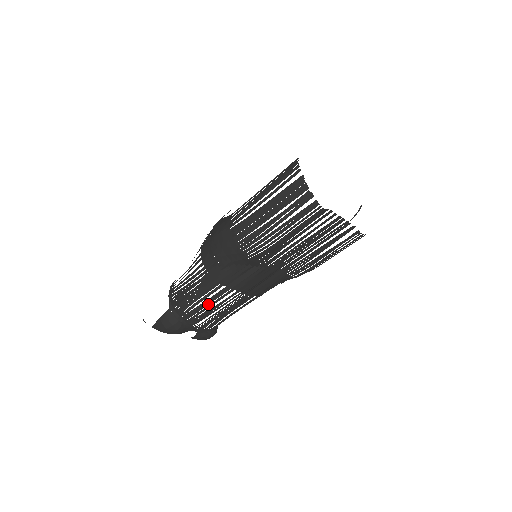
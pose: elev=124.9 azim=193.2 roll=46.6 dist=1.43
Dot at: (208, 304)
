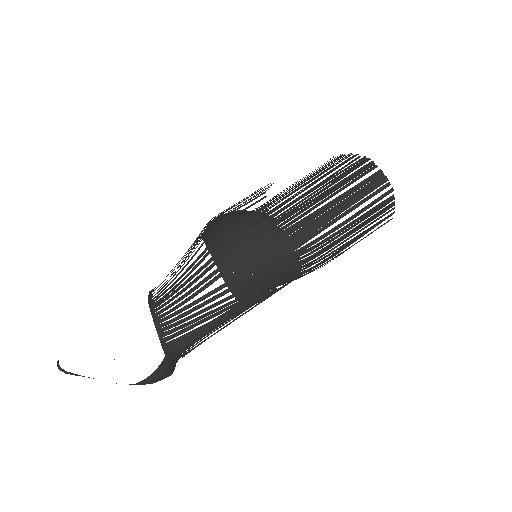
Dot at: occluded
